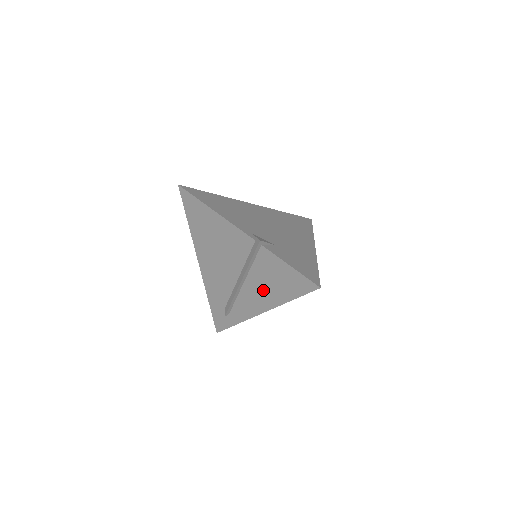
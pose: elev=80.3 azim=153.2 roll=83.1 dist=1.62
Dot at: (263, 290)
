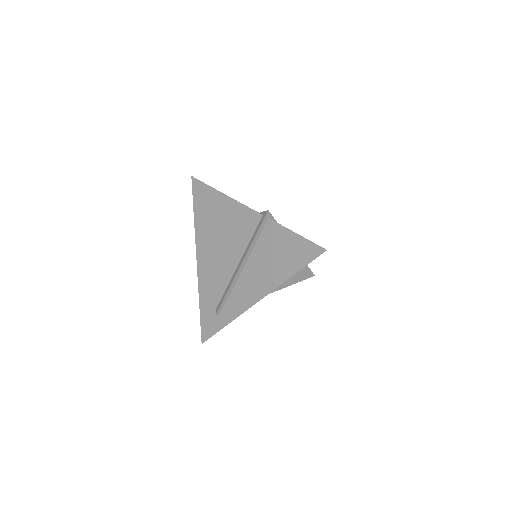
Dot at: (264, 271)
